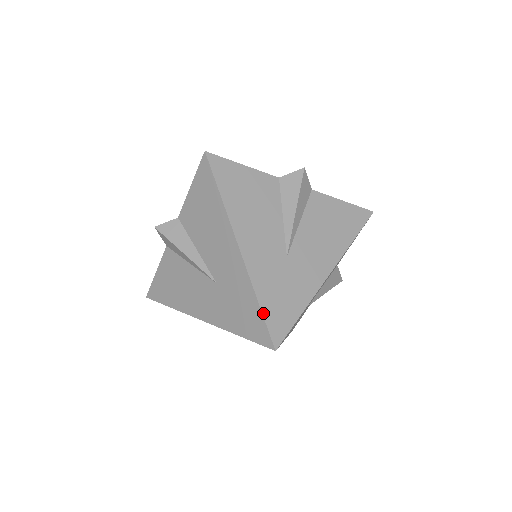
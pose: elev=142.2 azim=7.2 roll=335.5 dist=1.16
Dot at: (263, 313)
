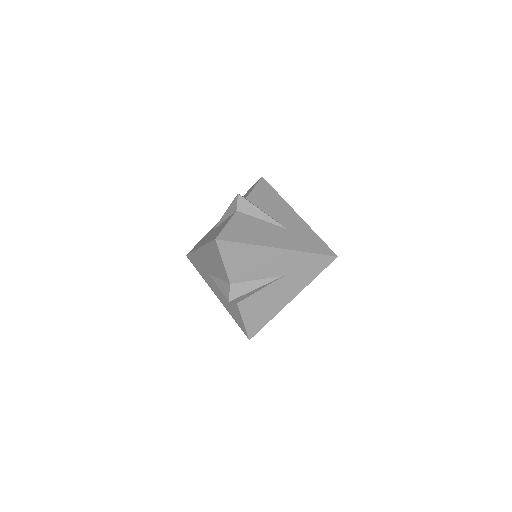
Dot at: (323, 241)
